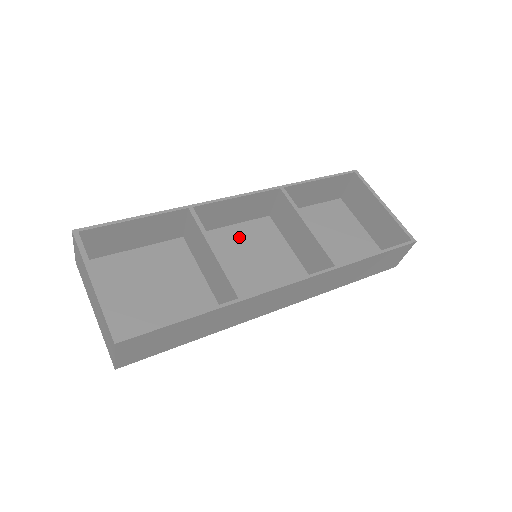
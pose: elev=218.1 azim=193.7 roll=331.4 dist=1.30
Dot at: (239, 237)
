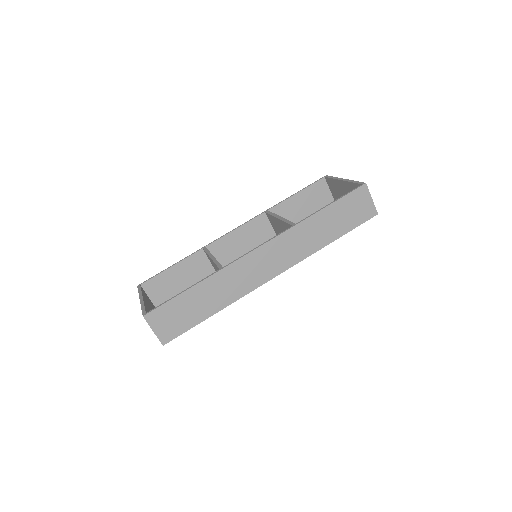
Dot at: occluded
